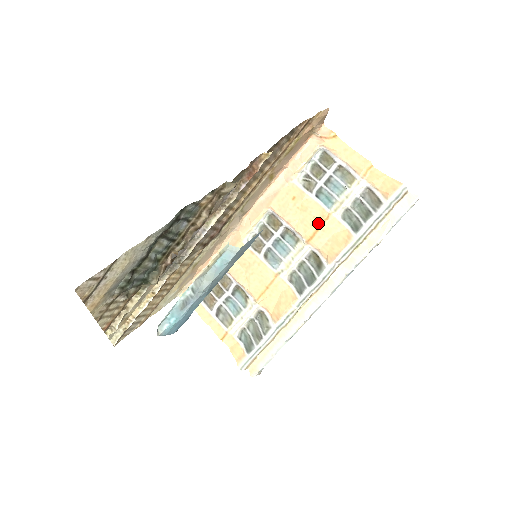
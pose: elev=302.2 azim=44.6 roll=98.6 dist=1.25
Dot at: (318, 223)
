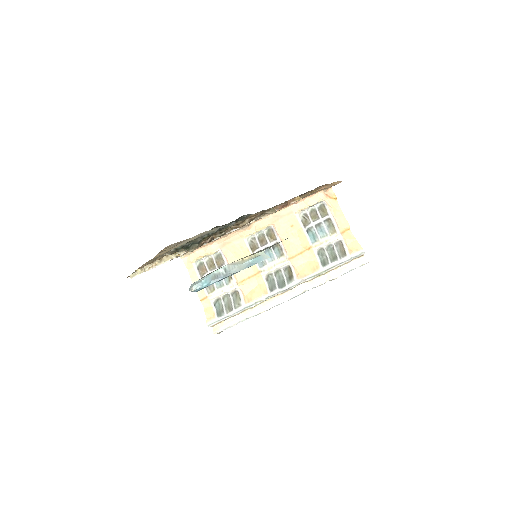
Dot at: (301, 250)
